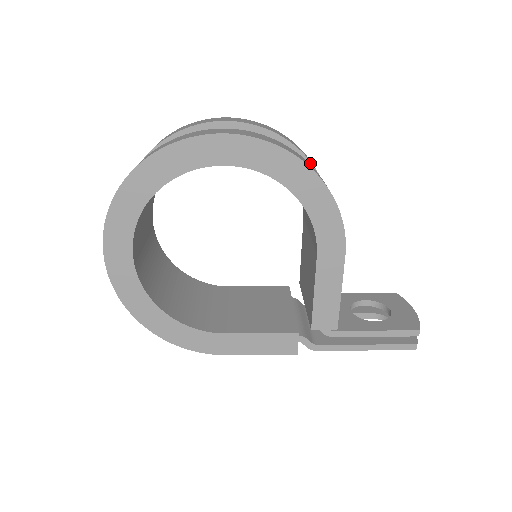
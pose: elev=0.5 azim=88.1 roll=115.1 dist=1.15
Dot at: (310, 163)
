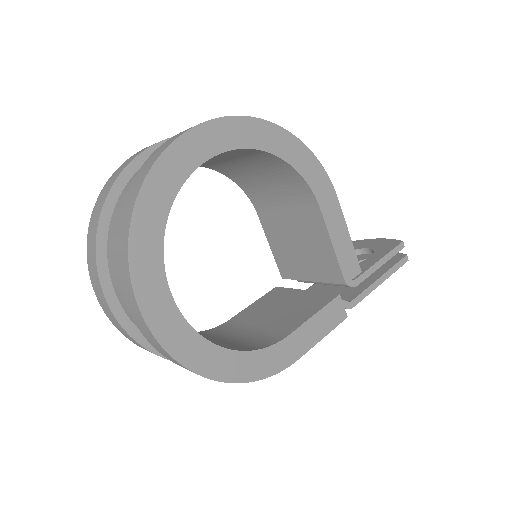
Dot at: occluded
